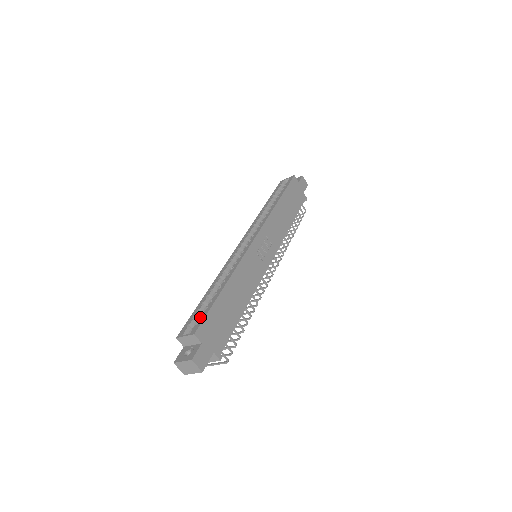
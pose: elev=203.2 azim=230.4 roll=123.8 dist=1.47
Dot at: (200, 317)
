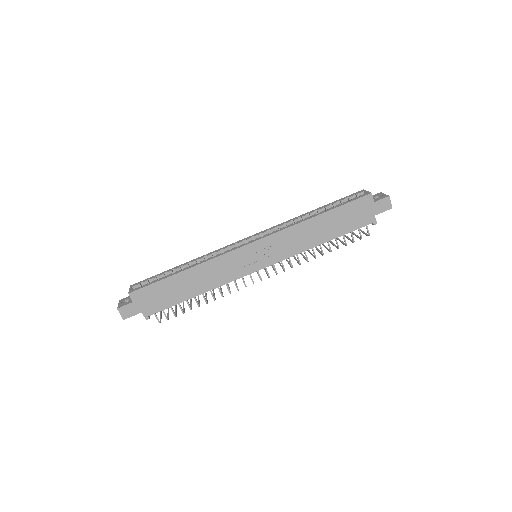
Dot at: (147, 283)
